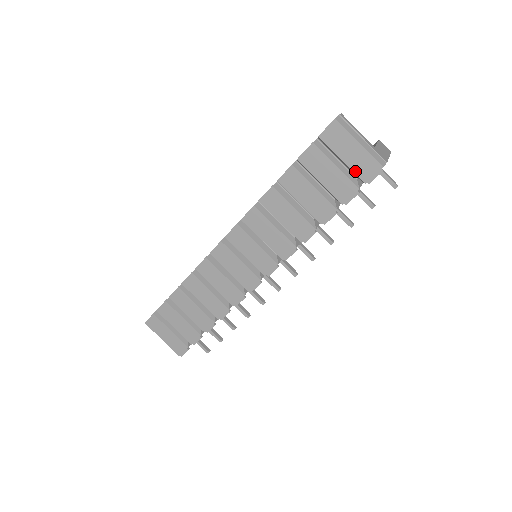
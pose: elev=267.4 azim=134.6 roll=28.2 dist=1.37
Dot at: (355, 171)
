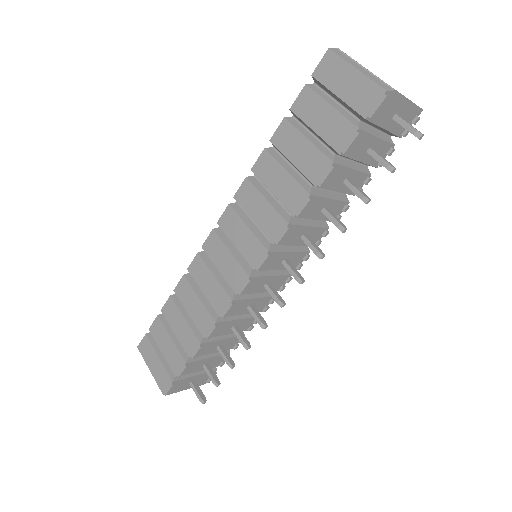
Dot at: (353, 106)
